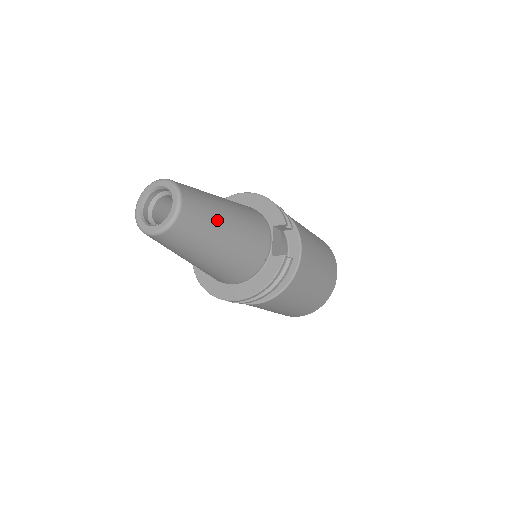
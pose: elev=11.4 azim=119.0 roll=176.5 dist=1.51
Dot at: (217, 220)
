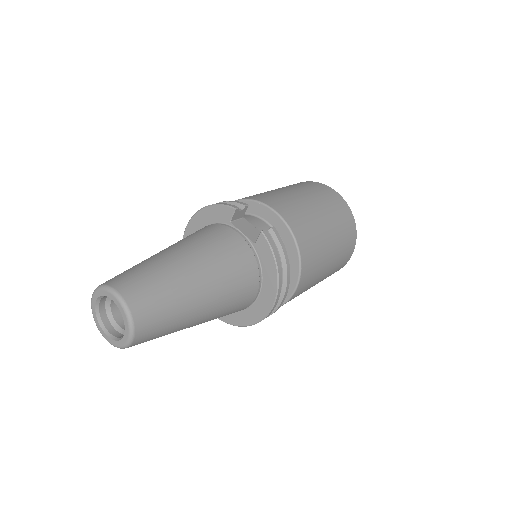
Dot at: (169, 272)
